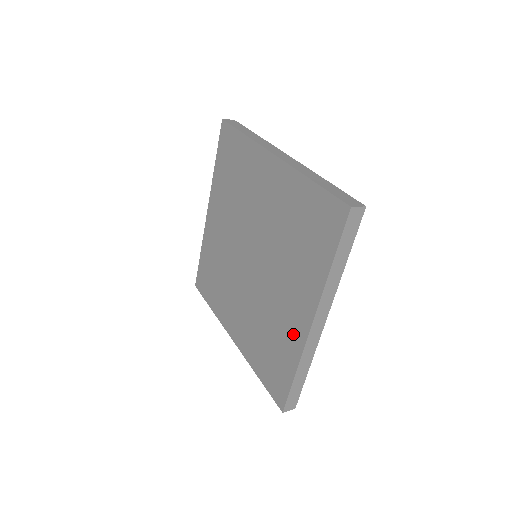
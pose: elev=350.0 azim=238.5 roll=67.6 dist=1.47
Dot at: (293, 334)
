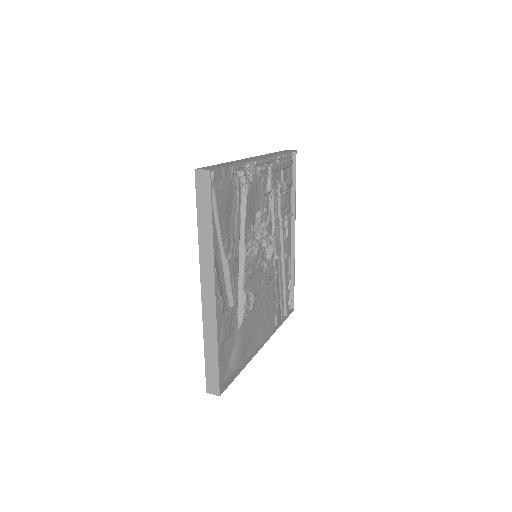
Dot at: occluded
